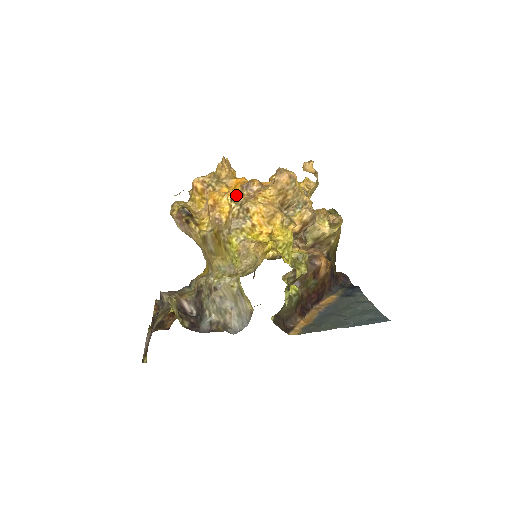
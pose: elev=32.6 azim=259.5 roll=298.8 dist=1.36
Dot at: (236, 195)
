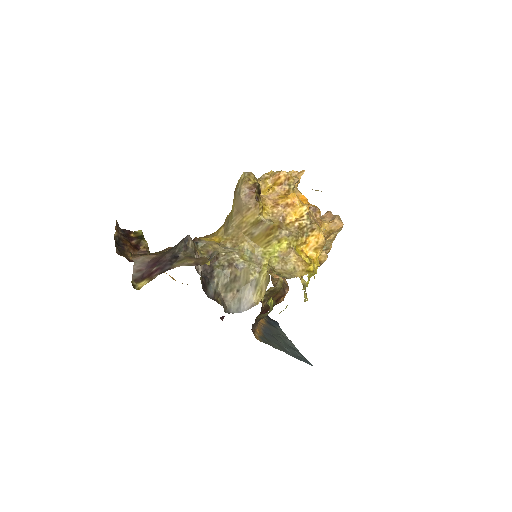
Dot at: (309, 211)
